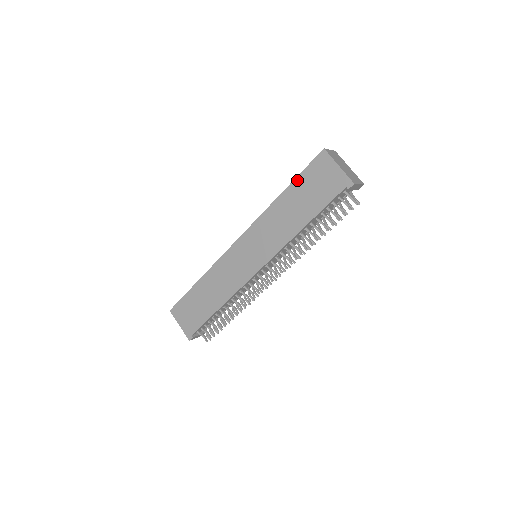
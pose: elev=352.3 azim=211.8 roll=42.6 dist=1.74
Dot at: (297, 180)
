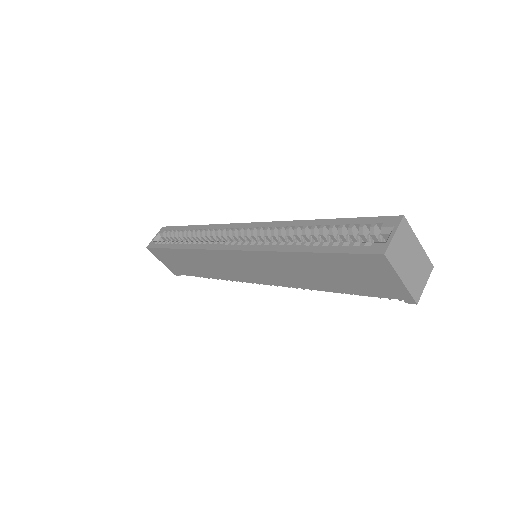
Dot at: (328, 256)
